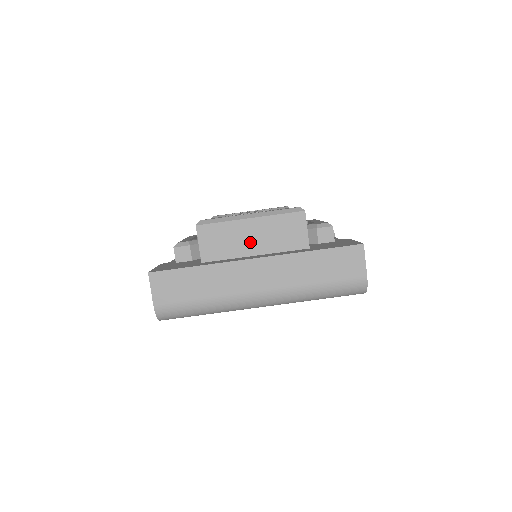
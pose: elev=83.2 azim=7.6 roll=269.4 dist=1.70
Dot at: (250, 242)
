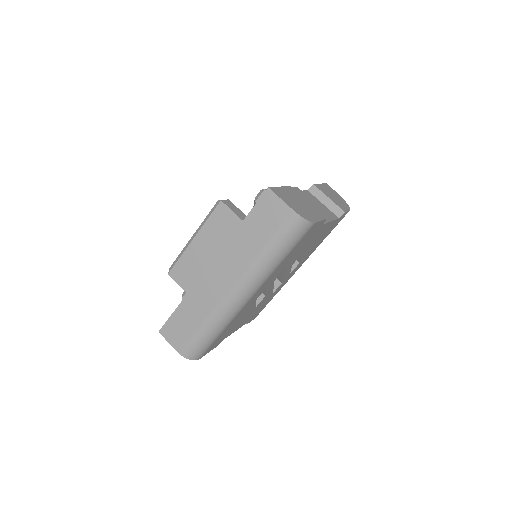
Dot at: (206, 256)
